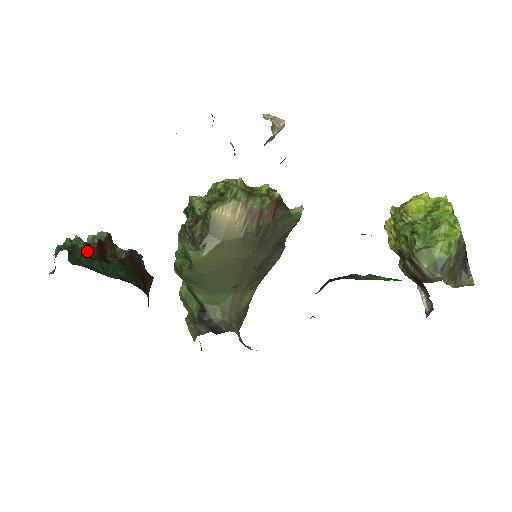
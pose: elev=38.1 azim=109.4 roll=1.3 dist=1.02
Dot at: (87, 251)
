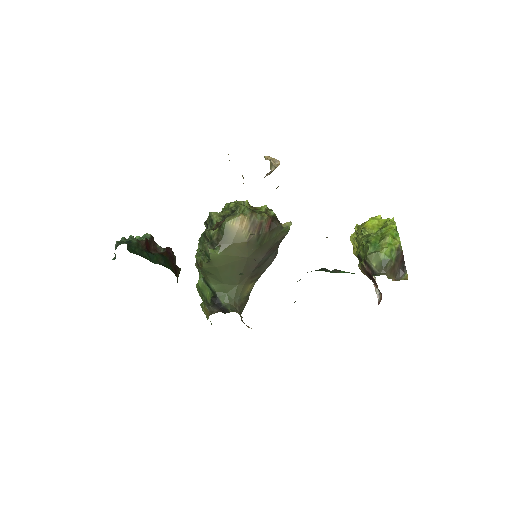
Dot at: (139, 245)
